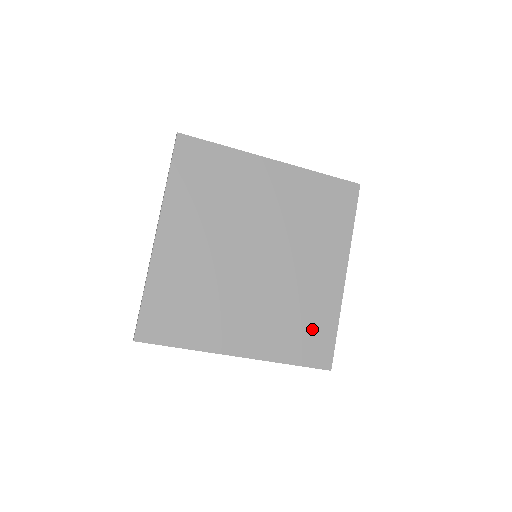
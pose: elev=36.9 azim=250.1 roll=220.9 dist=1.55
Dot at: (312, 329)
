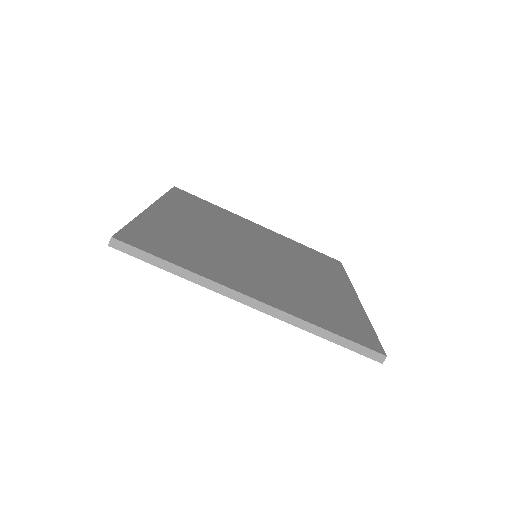
Dot at: (341, 315)
